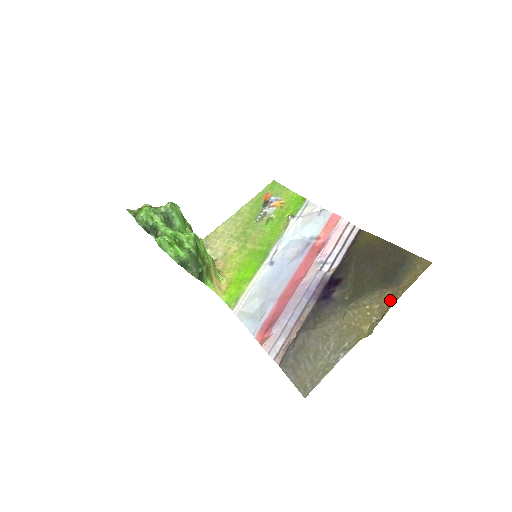
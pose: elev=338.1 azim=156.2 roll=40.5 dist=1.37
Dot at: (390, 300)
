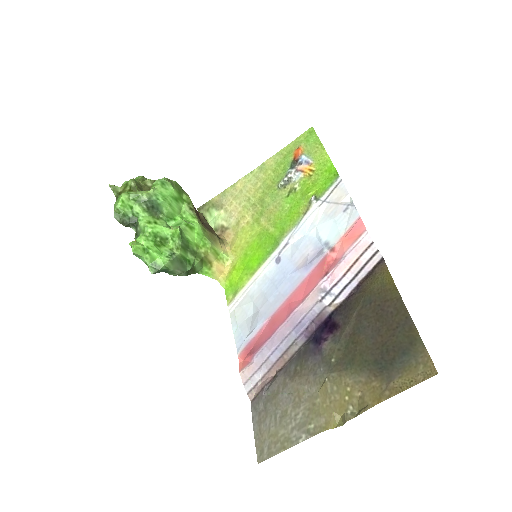
Dot at: (373, 397)
